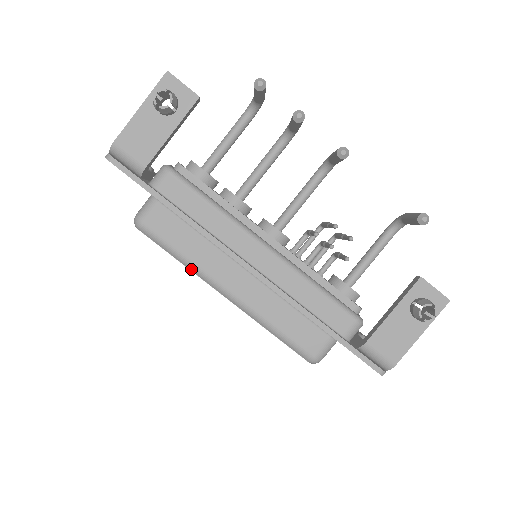
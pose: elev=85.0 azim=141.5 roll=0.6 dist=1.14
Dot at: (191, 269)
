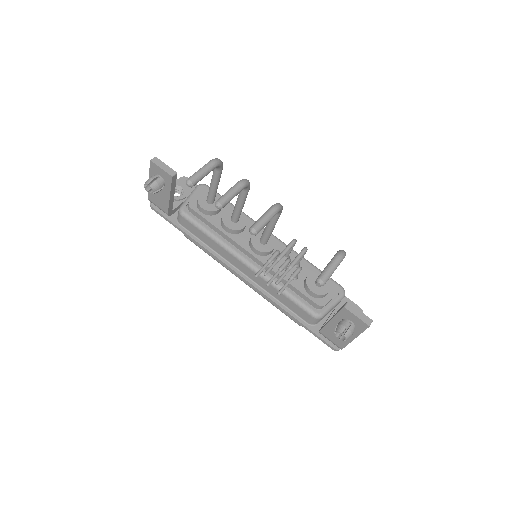
Dot at: occluded
